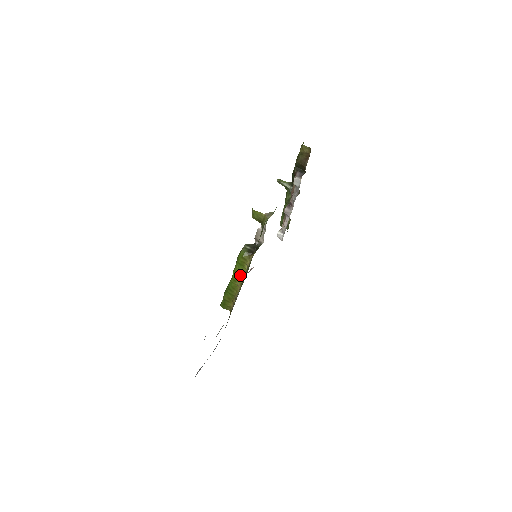
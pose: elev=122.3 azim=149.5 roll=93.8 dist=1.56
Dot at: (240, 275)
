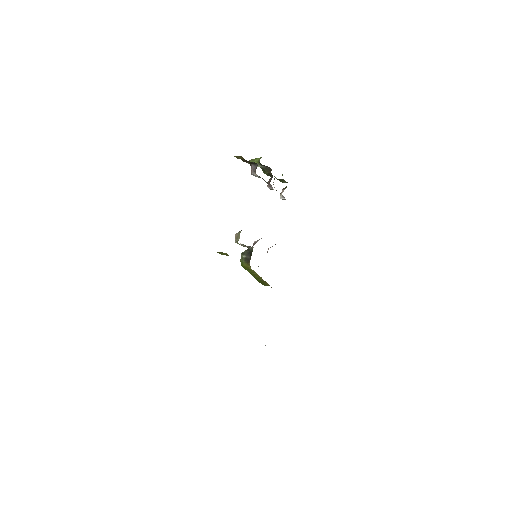
Dot at: (254, 273)
